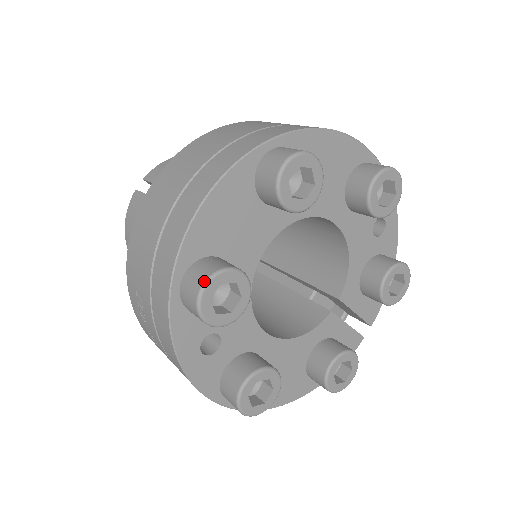
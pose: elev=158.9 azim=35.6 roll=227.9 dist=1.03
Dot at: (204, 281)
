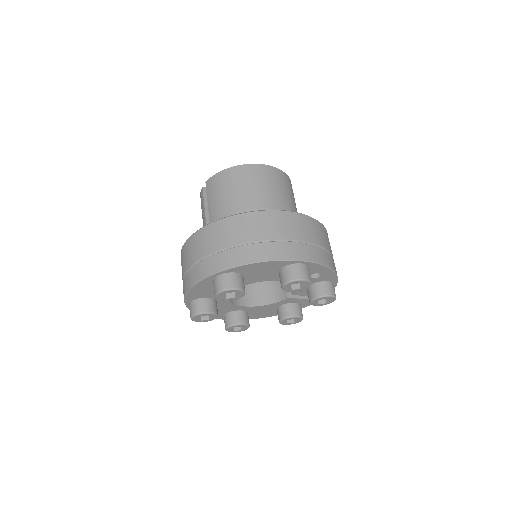
Dot at: (192, 316)
